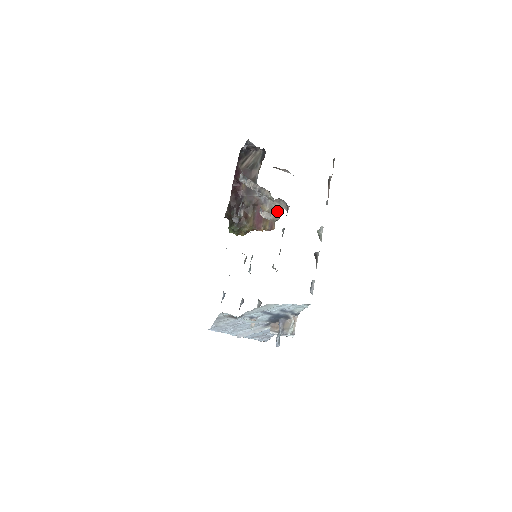
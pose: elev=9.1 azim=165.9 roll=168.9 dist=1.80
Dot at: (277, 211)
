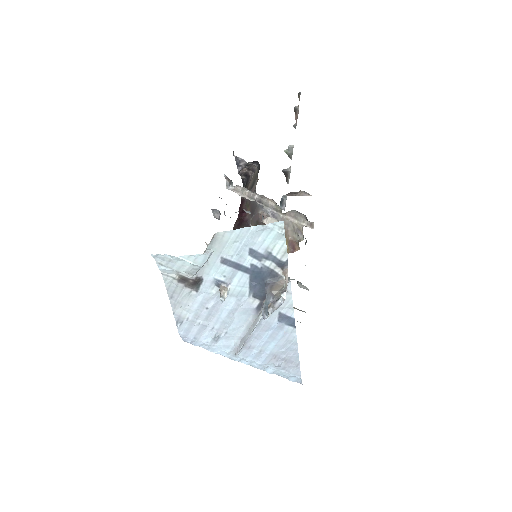
Dot at: (296, 229)
